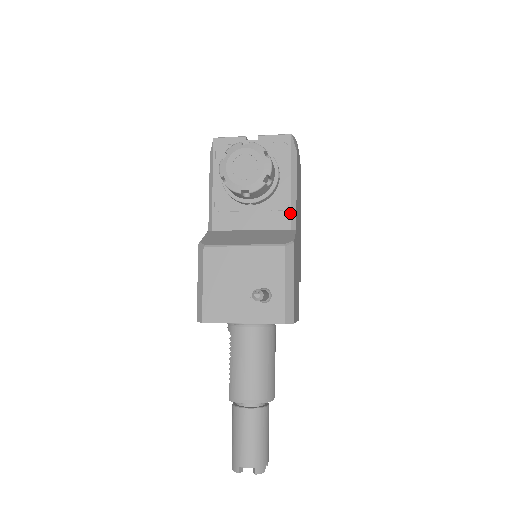
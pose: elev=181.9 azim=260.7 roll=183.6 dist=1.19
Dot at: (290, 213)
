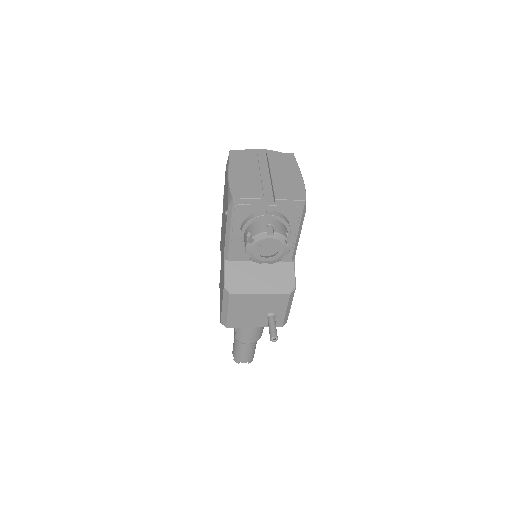
Dot at: (292, 252)
